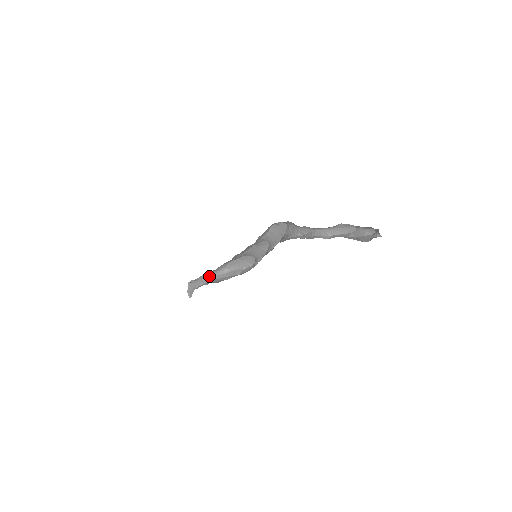
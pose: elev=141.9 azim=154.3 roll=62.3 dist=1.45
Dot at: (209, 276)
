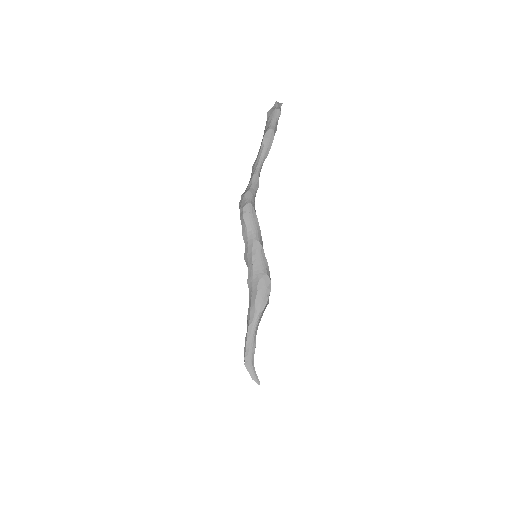
Dot at: (252, 336)
